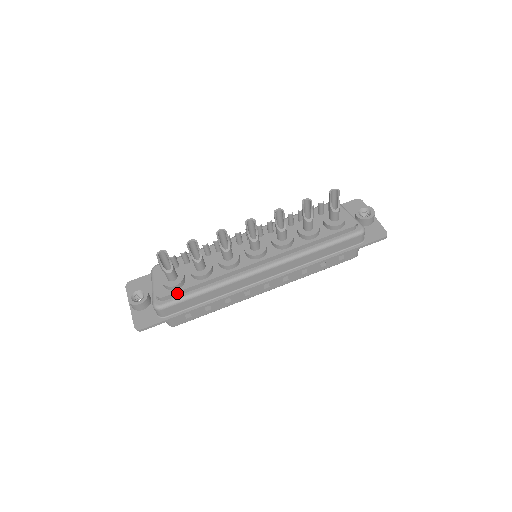
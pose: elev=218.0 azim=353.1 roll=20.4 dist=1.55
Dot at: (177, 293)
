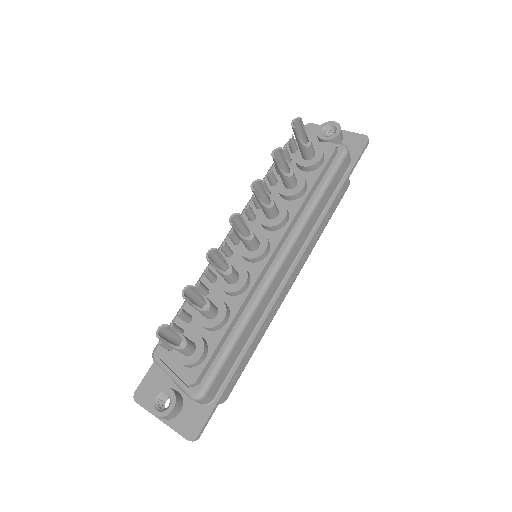
Dot at: (208, 362)
